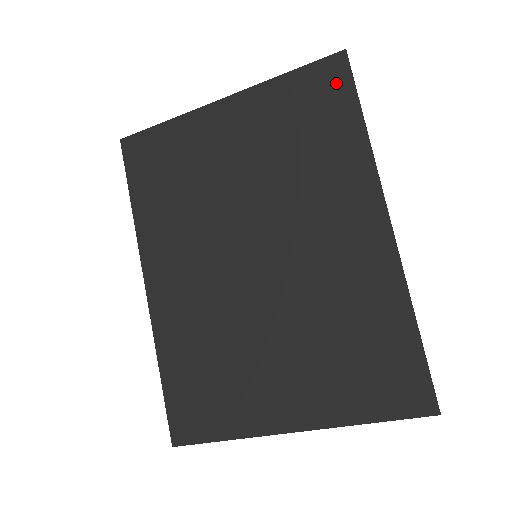
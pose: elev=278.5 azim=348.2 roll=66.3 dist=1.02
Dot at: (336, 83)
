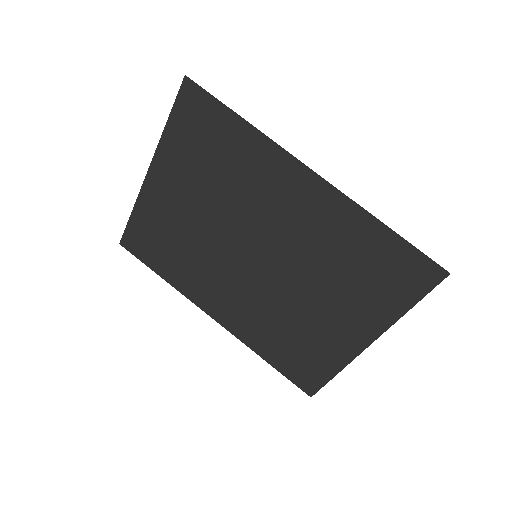
Dot at: (200, 105)
